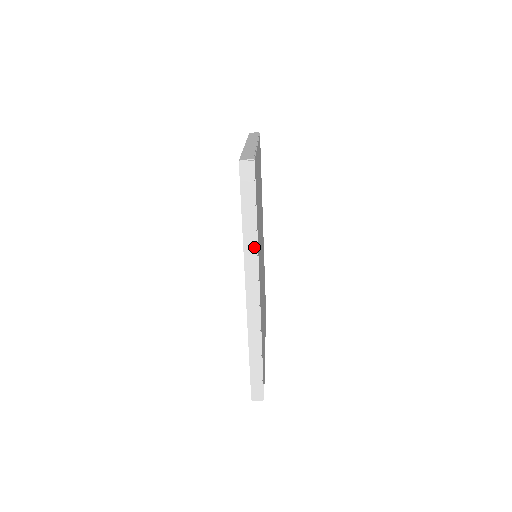
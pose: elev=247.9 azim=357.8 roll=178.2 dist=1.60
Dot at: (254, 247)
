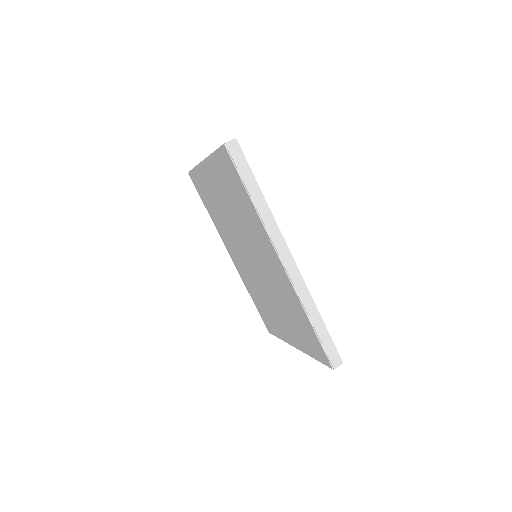
Dot at: (269, 215)
